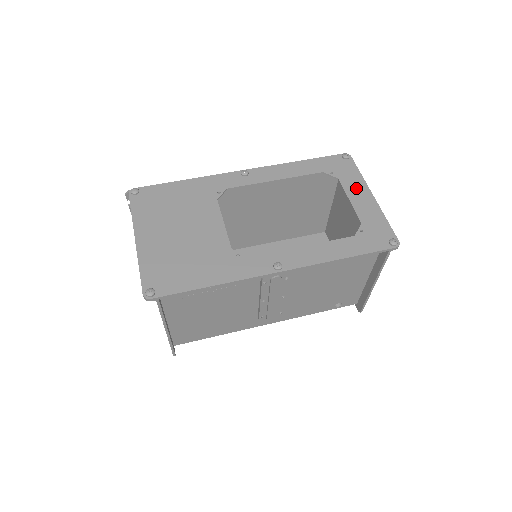
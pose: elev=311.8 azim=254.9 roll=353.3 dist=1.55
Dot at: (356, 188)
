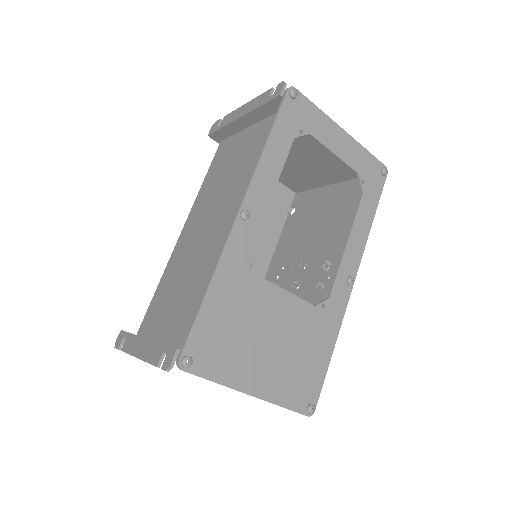
Dot at: (329, 133)
